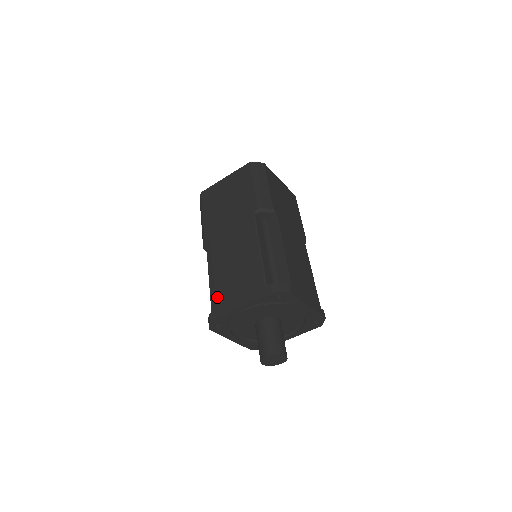
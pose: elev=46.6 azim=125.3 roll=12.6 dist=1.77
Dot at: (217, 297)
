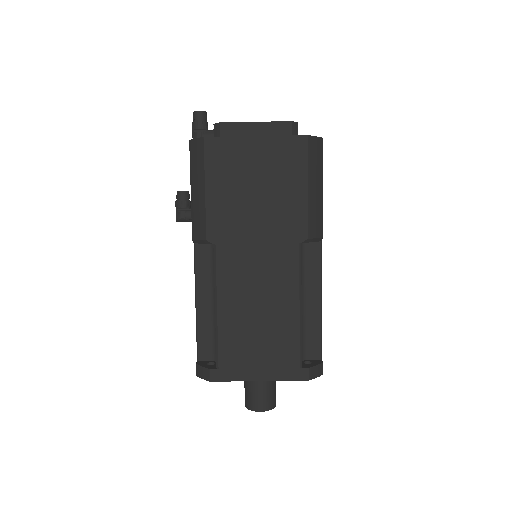
Dot at: (224, 351)
